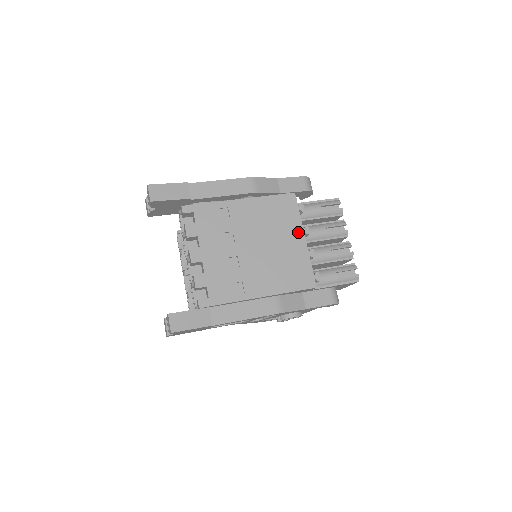
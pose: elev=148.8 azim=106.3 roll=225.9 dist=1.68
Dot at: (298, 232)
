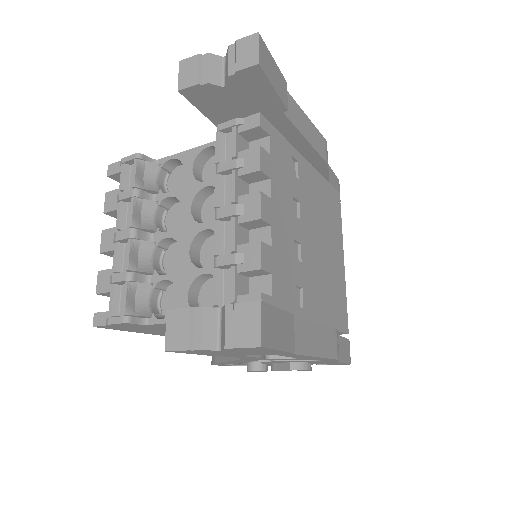
Dot at: (340, 247)
